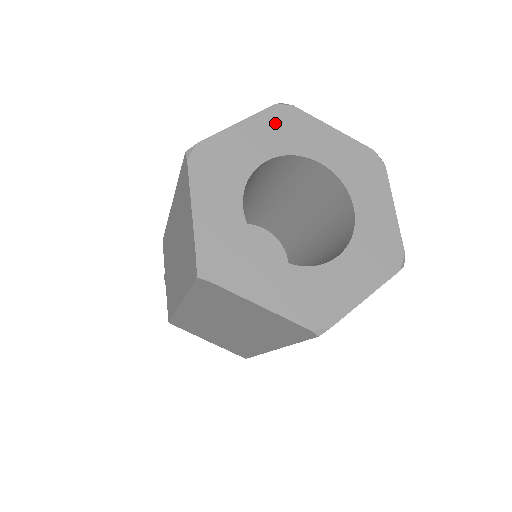
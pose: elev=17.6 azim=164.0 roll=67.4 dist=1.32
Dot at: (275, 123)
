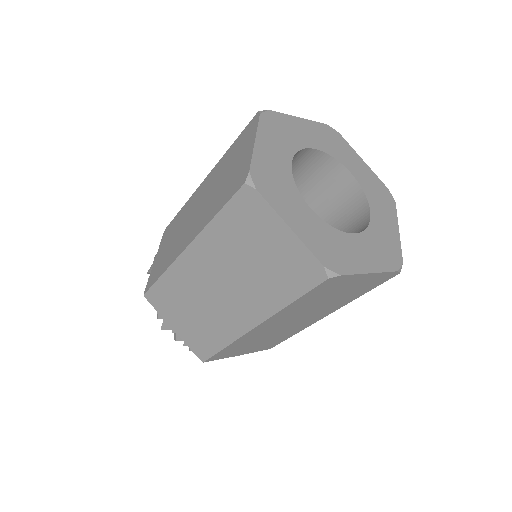
Dot at: (272, 130)
